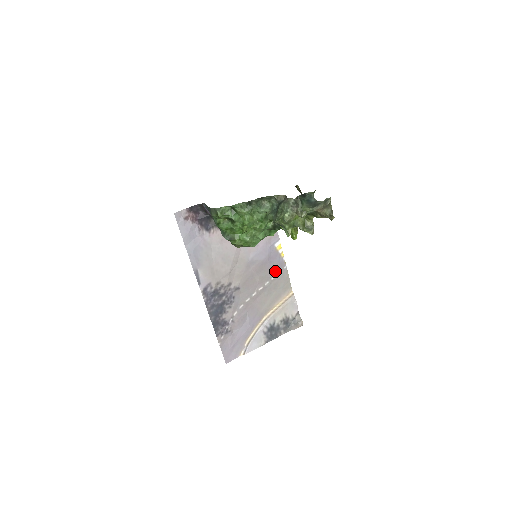
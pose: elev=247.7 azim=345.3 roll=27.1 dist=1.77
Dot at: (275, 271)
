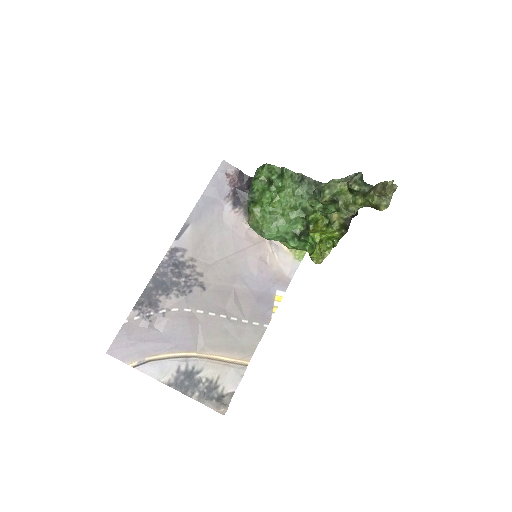
Dot at: (253, 317)
